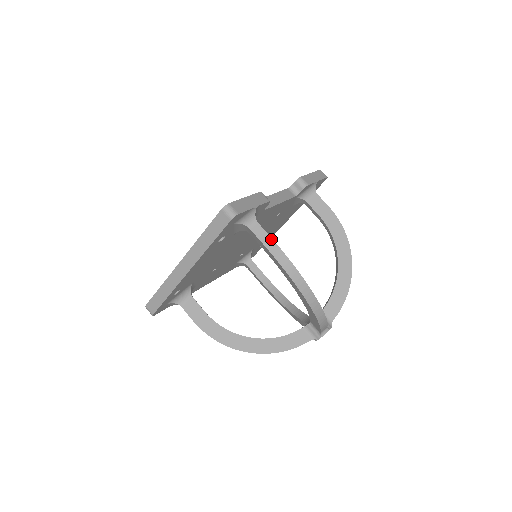
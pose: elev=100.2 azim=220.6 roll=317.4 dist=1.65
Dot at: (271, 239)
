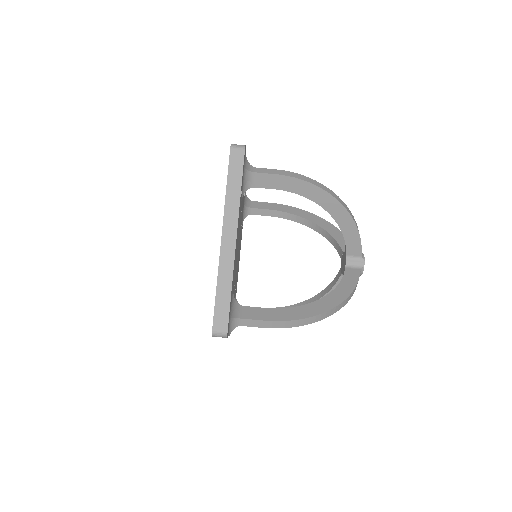
Dot at: (276, 170)
